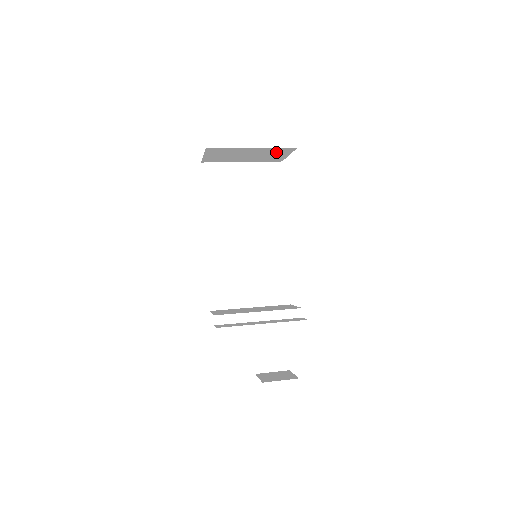
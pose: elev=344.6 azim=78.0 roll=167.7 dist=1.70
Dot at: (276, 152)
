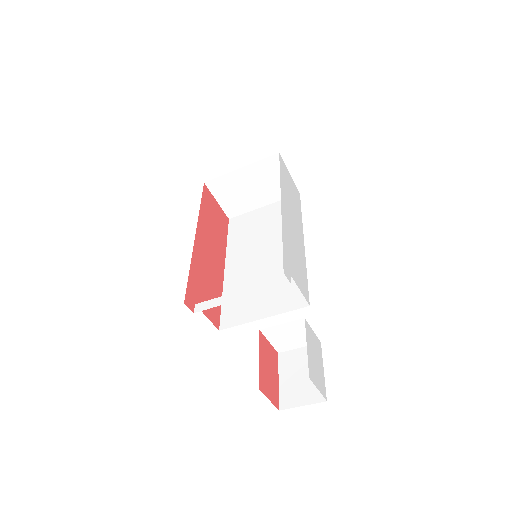
Dot at: (271, 171)
